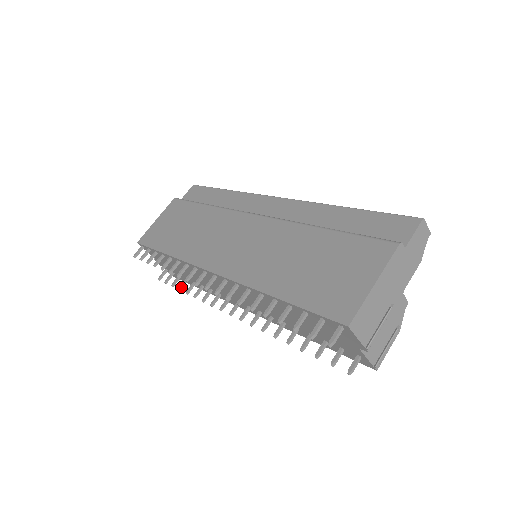
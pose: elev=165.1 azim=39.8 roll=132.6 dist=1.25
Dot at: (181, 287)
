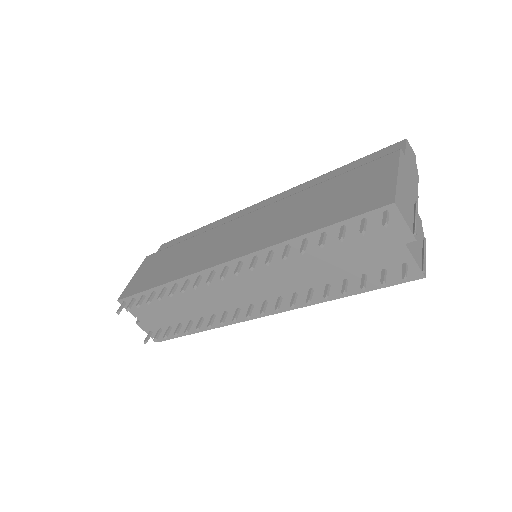
Dot at: (176, 332)
